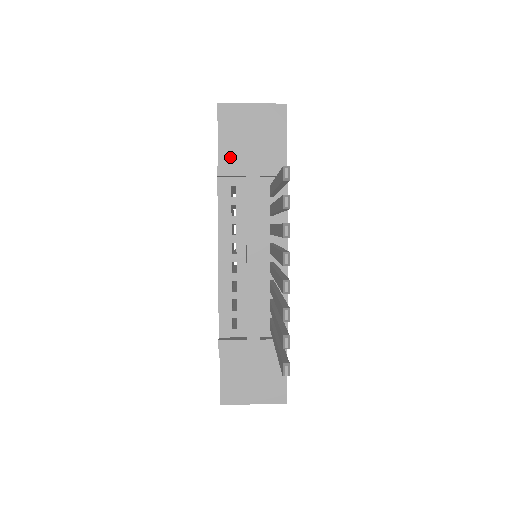
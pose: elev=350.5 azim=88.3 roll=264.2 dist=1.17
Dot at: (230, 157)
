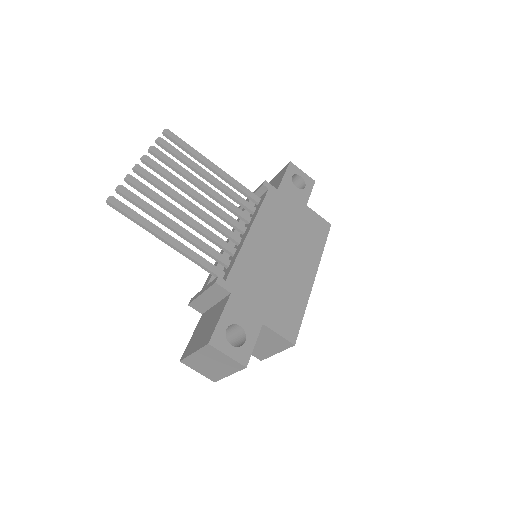
Dot at: occluded
